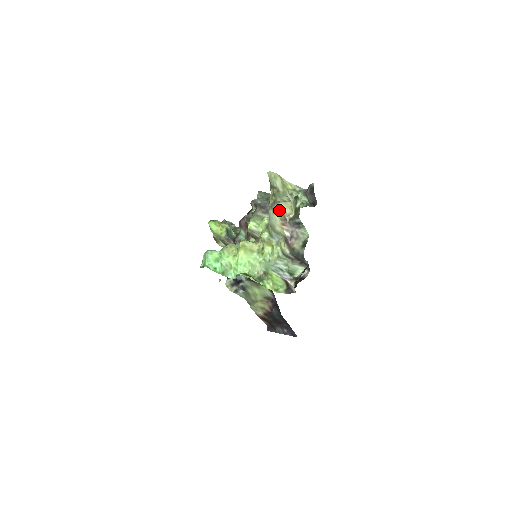
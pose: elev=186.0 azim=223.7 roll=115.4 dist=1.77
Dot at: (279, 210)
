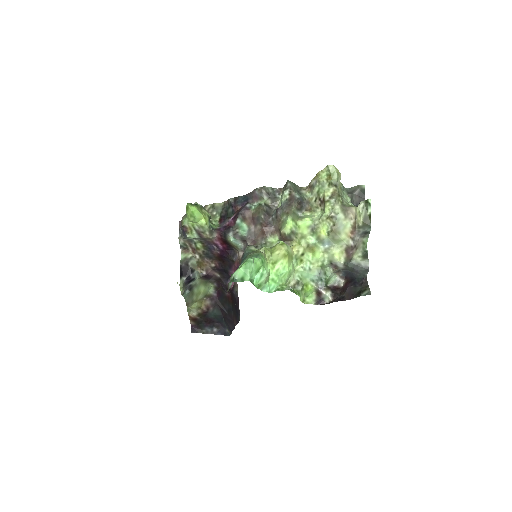
Dot at: (354, 217)
